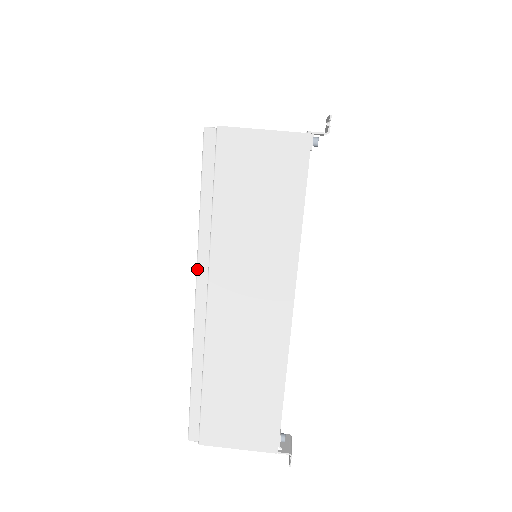
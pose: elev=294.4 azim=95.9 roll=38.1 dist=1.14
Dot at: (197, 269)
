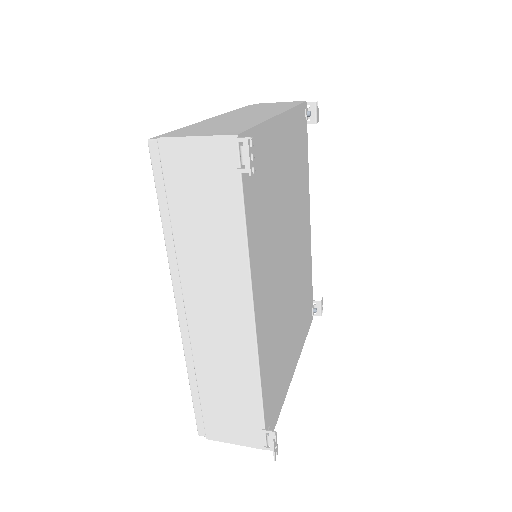
Dot at: (218, 115)
